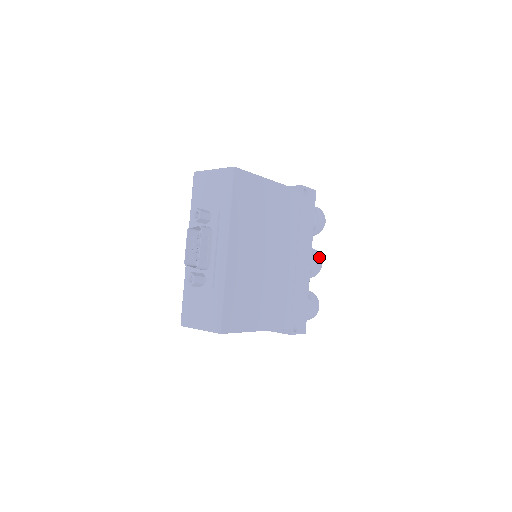
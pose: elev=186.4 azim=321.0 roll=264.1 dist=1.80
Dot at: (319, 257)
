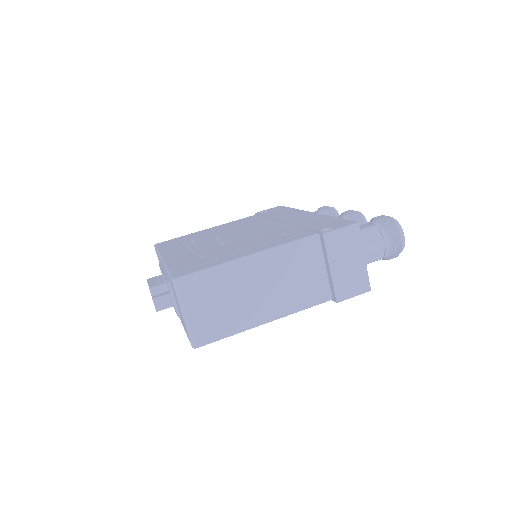
Dot at: occluded
